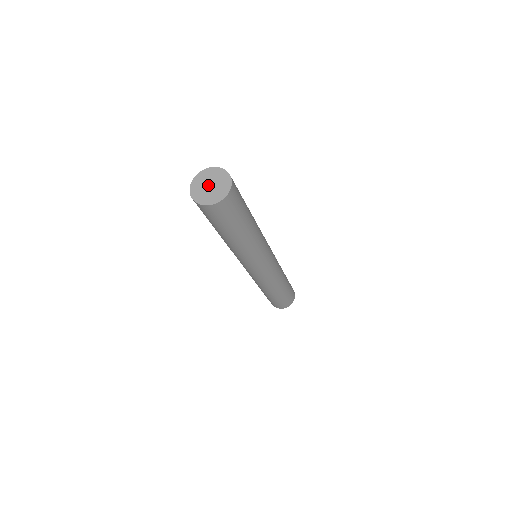
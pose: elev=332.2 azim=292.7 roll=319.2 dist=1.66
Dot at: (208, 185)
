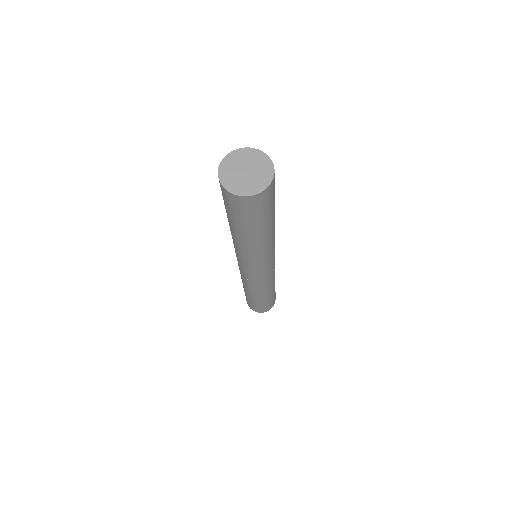
Dot at: (243, 171)
